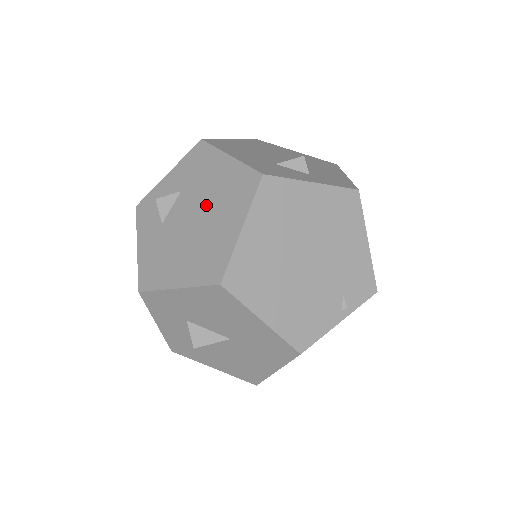
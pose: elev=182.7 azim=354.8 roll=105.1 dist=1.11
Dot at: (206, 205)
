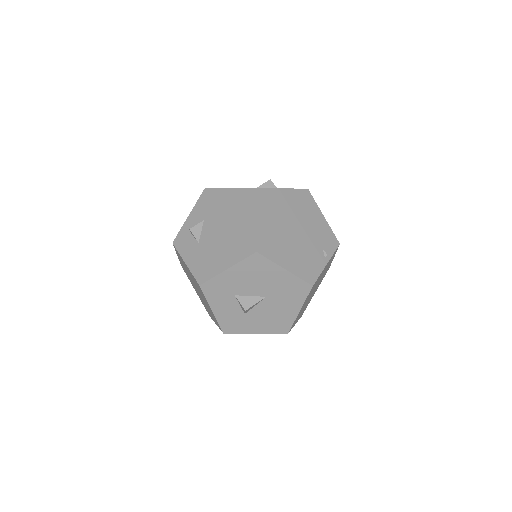
Dot at: (226, 219)
